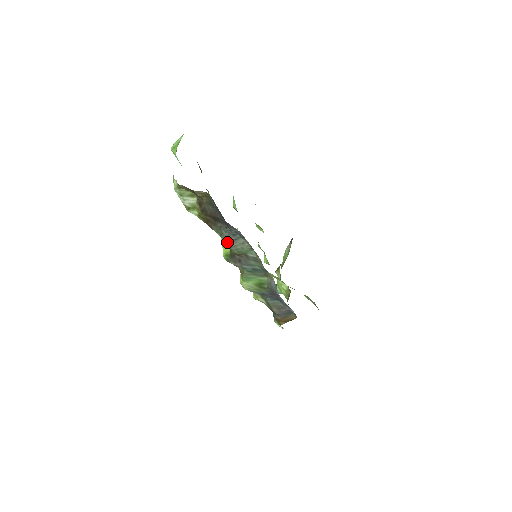
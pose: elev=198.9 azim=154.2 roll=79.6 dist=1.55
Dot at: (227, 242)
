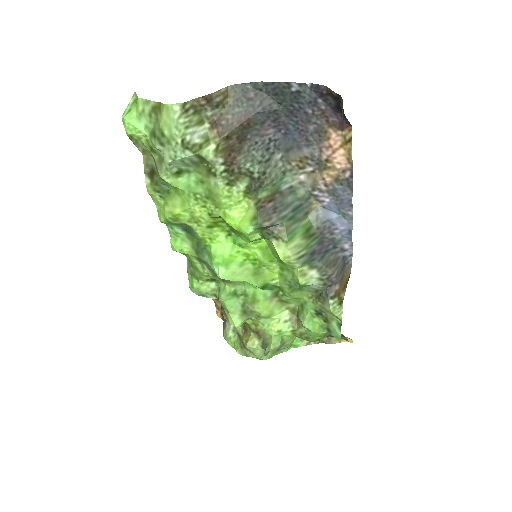
Dot at: (261, 170)
